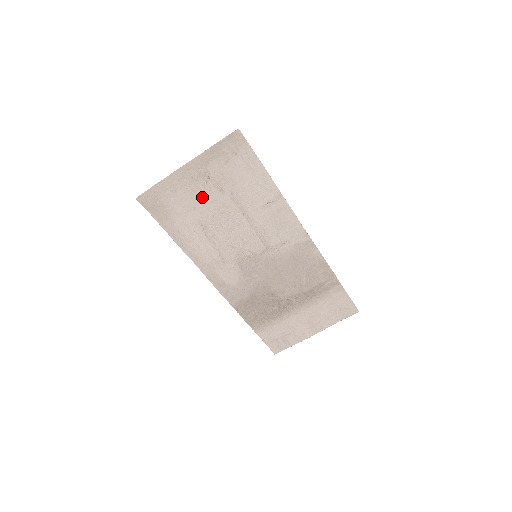
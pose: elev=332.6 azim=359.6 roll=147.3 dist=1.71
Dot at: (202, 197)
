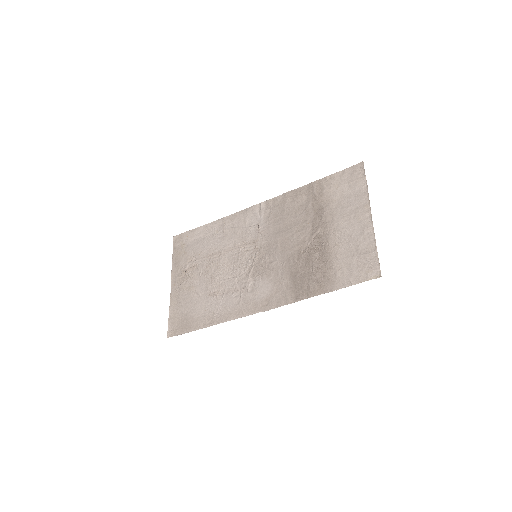
Dot at: (194, 283)
